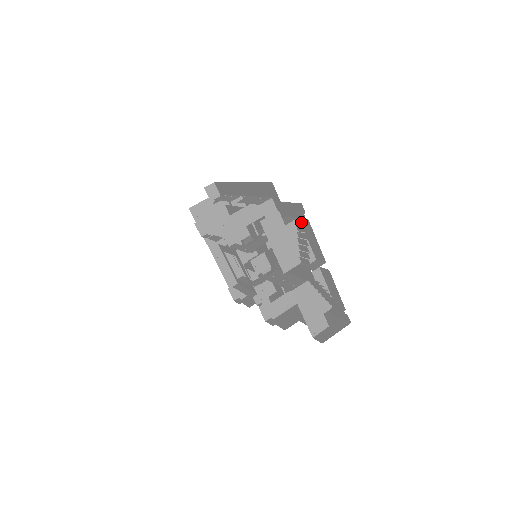
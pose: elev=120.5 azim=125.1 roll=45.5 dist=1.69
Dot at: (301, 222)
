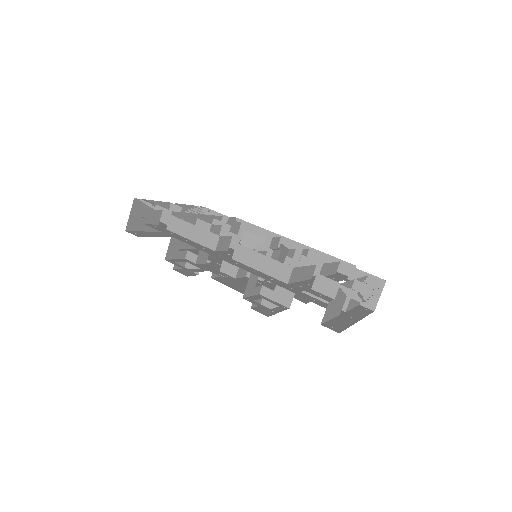
Dot at: (350, 292)
